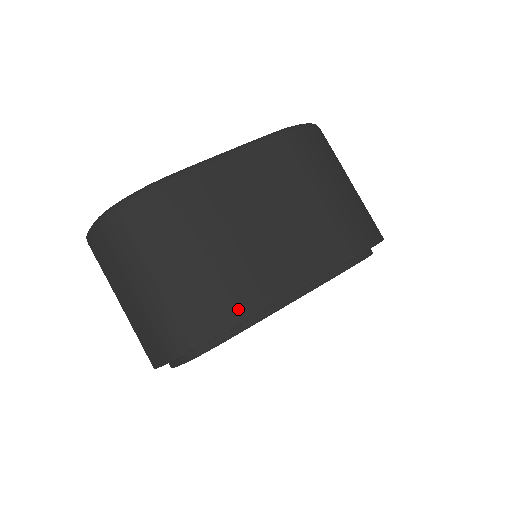
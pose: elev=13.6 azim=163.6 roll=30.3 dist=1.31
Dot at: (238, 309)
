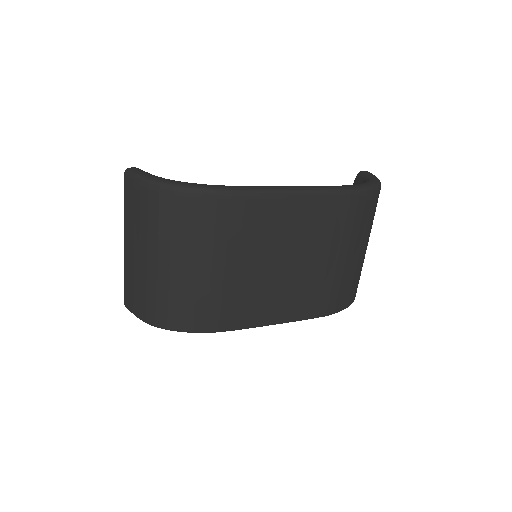
Dot at: (220, 322)
